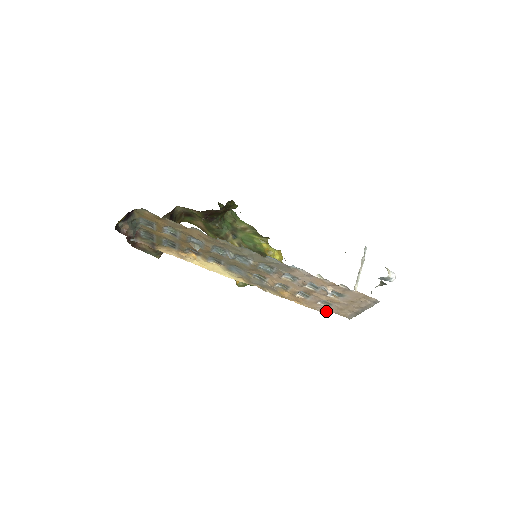
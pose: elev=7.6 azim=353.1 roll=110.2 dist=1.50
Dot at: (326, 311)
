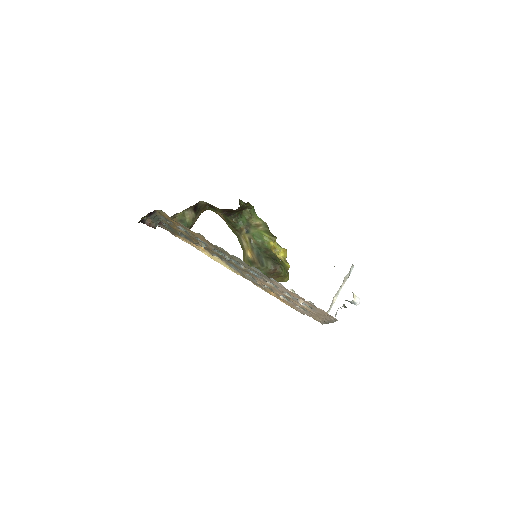
Dot at: (304, 313)
